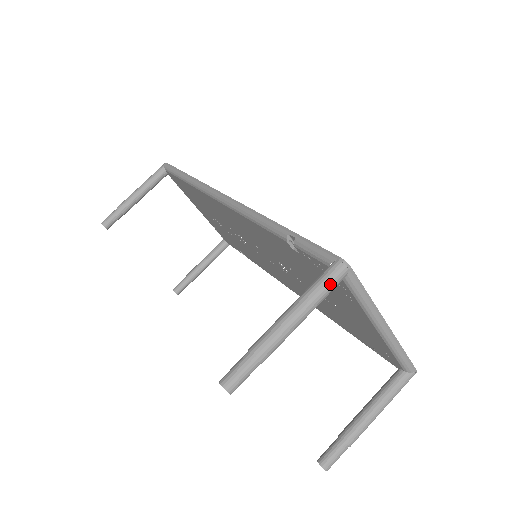
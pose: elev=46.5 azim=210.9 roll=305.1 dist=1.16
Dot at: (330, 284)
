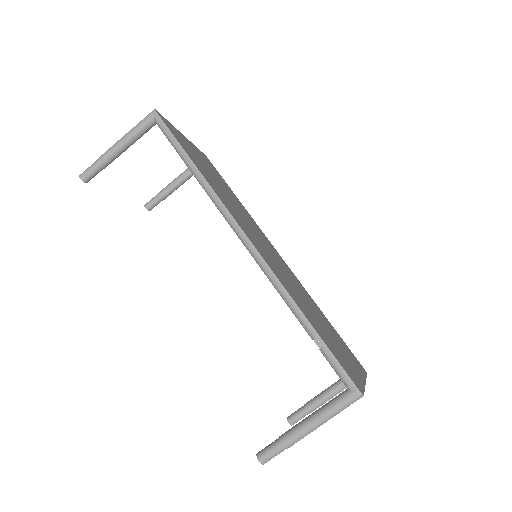
Dot at: occluded
